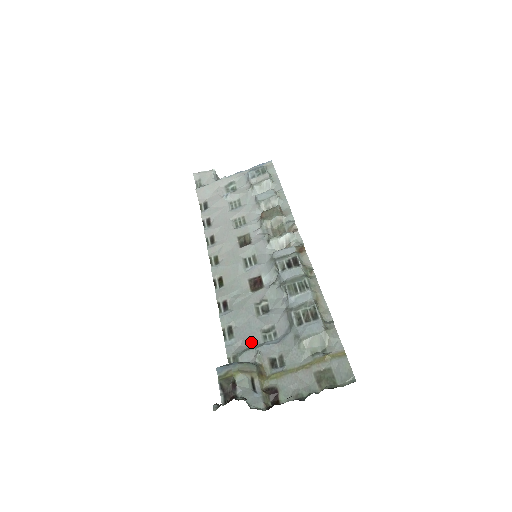
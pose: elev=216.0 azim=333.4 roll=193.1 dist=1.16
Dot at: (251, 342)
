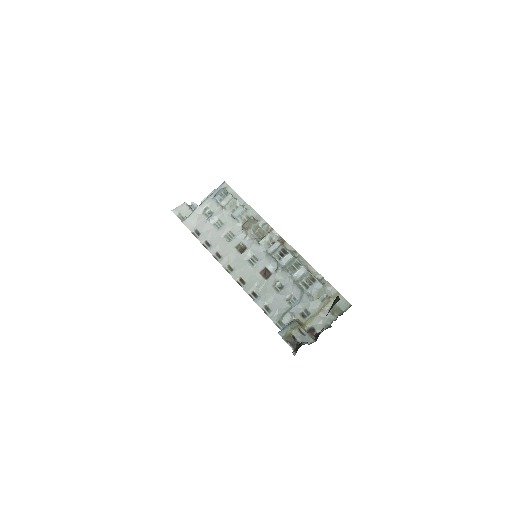
Dot at: (283, 309)
